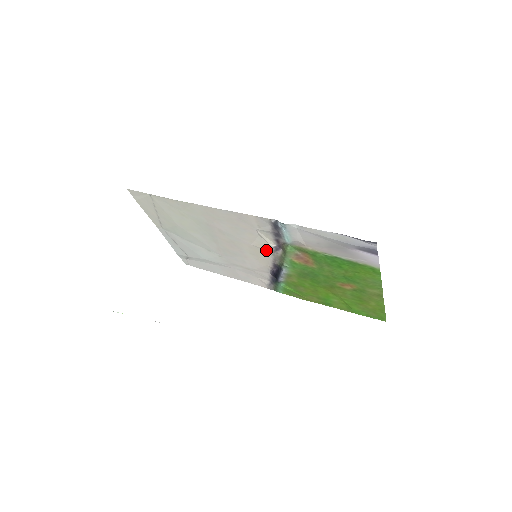
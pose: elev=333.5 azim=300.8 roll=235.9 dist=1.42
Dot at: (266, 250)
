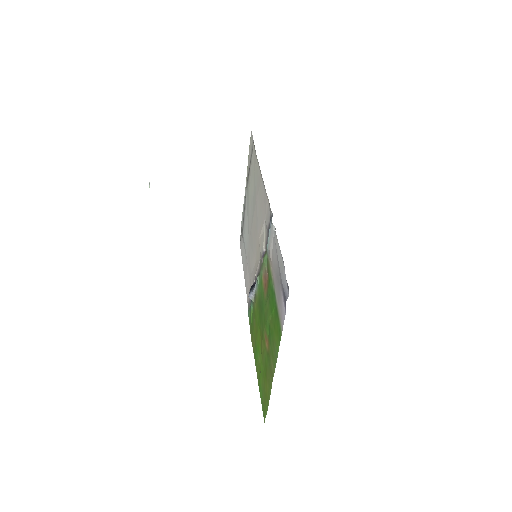
Dot at: (260, 252)
